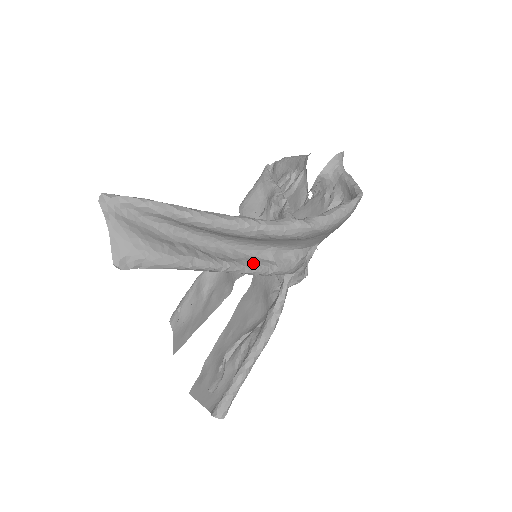
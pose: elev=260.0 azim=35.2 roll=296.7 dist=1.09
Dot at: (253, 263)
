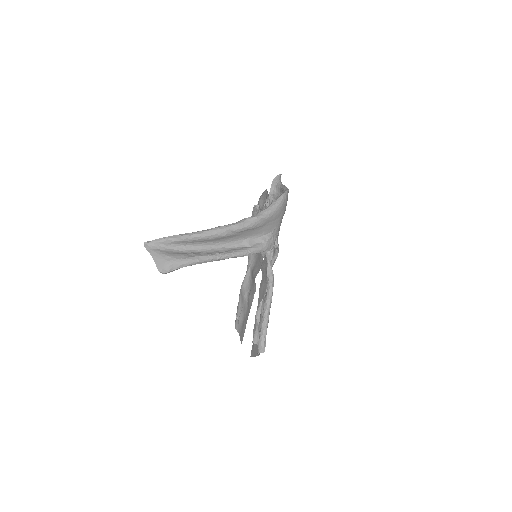
Dot at: (236, 250)
